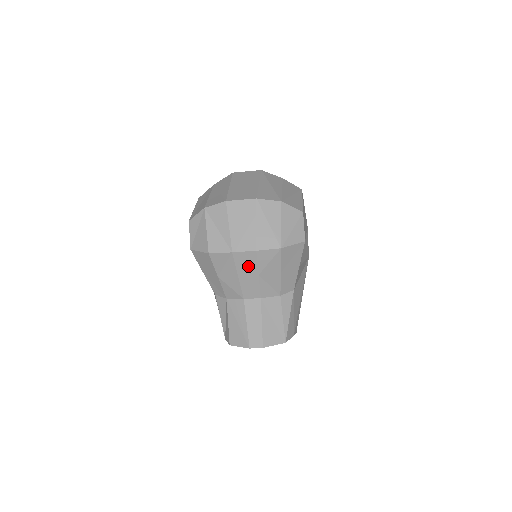
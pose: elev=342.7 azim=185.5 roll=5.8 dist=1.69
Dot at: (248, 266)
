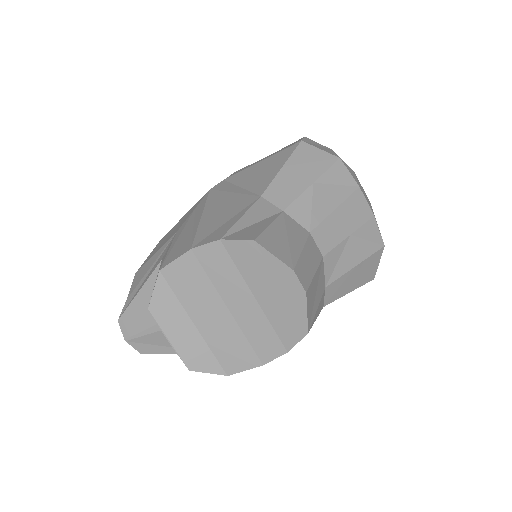
Dot at: (354, 215)
